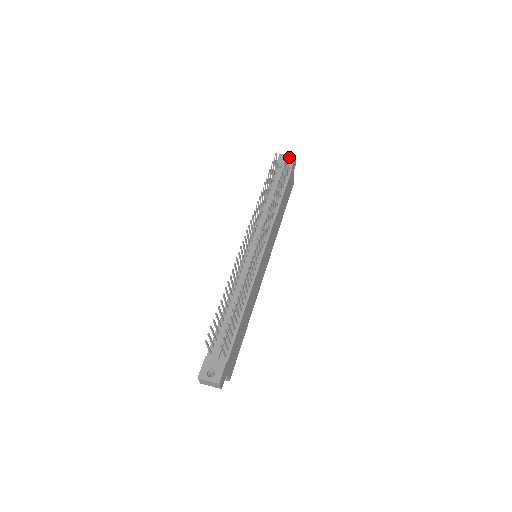
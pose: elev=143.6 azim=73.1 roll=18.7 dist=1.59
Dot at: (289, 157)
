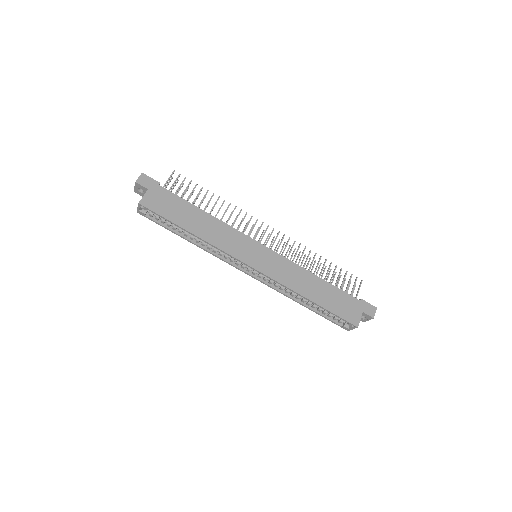
Dot at: occluded
